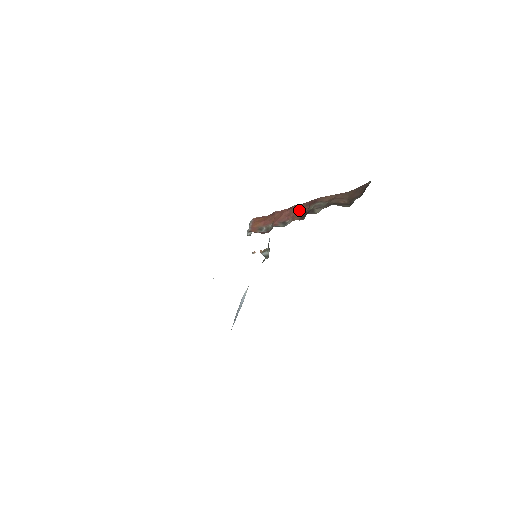
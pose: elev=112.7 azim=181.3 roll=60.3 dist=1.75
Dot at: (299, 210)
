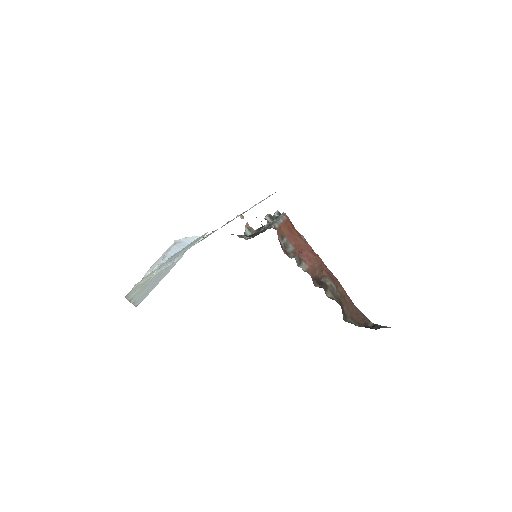
Dot at: (319, 267)
